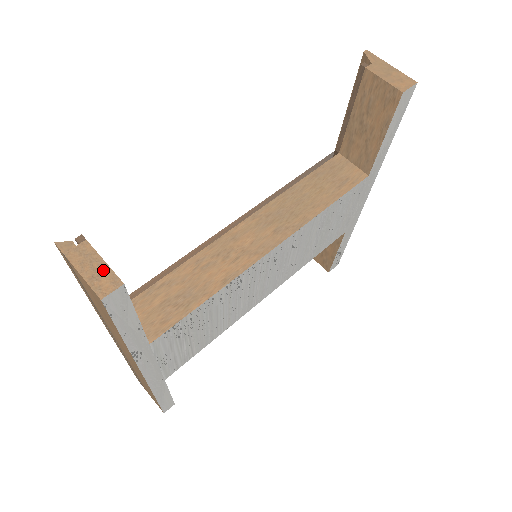
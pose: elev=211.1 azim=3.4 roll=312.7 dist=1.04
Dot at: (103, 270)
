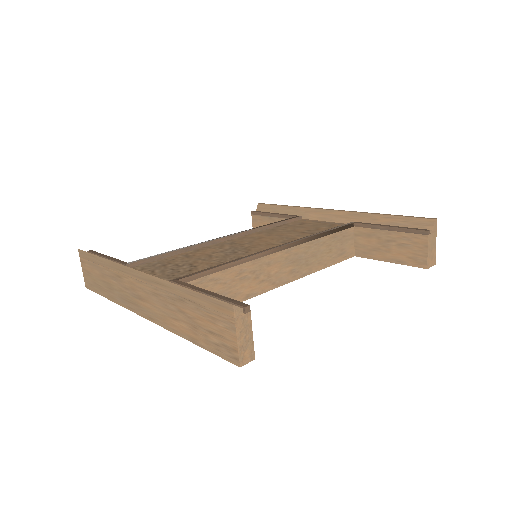
Dot at: (250, 343)
